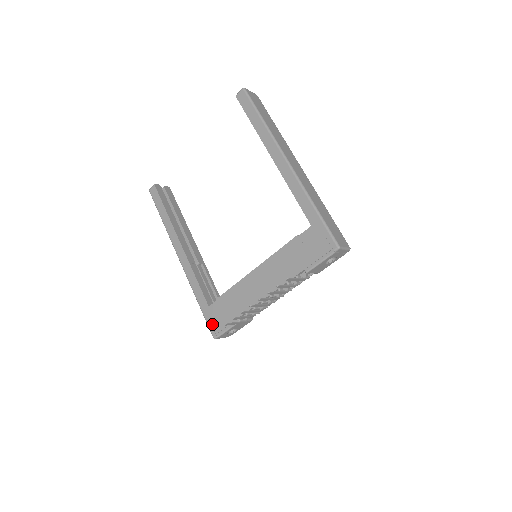
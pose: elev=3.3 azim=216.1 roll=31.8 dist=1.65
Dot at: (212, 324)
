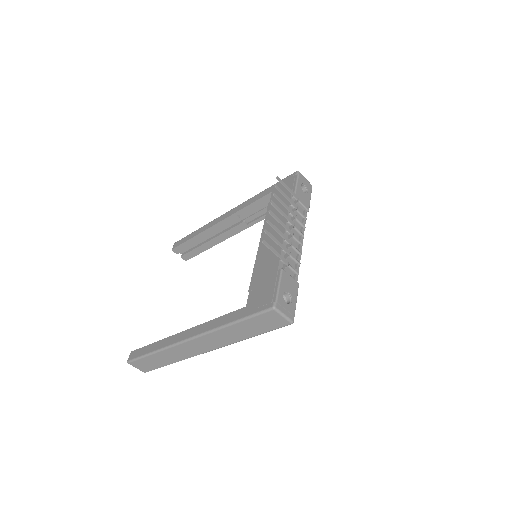
Dot at: (261, 305)
